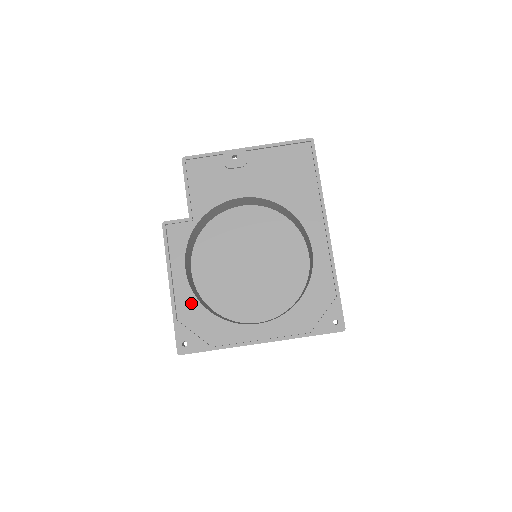
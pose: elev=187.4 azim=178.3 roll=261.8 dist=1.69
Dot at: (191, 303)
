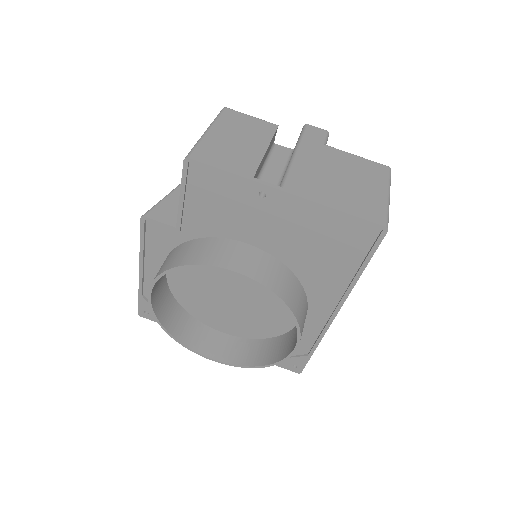
Dot at: occluded
